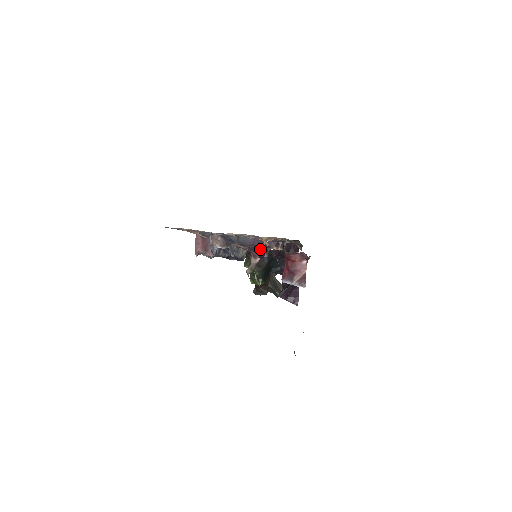
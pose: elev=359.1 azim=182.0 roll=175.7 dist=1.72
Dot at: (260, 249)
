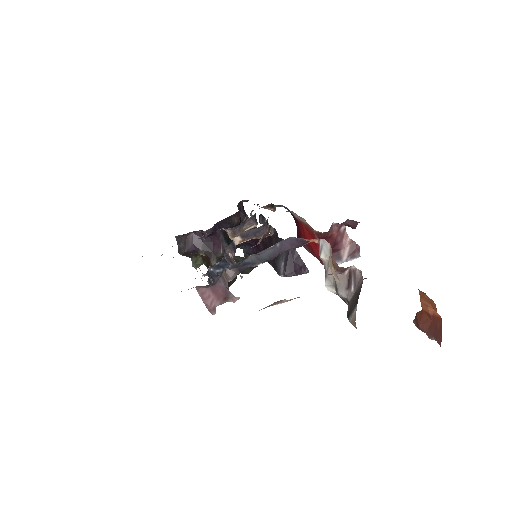
Dot at: (320, 254)
